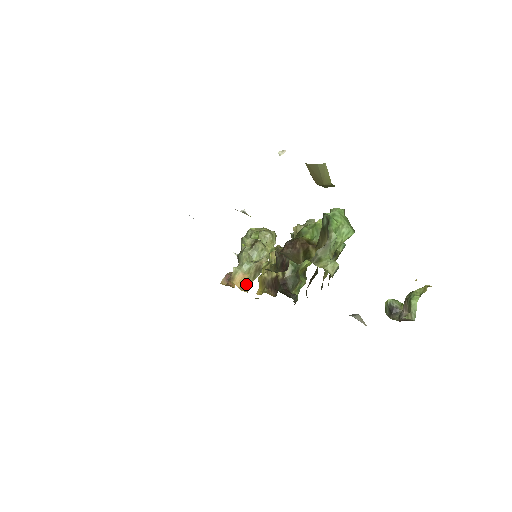
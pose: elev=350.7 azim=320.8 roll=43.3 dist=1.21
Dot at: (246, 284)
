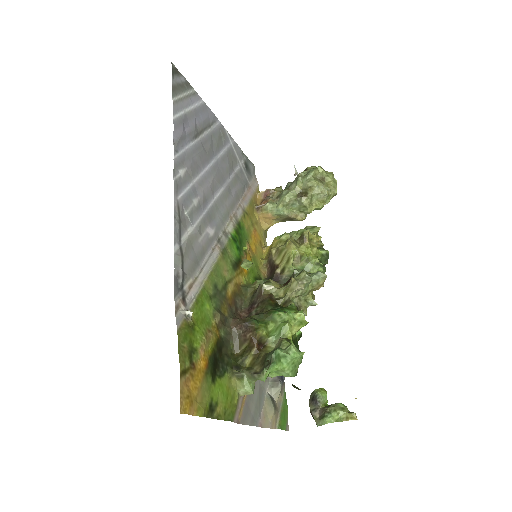
Dot at: (271, 222)
